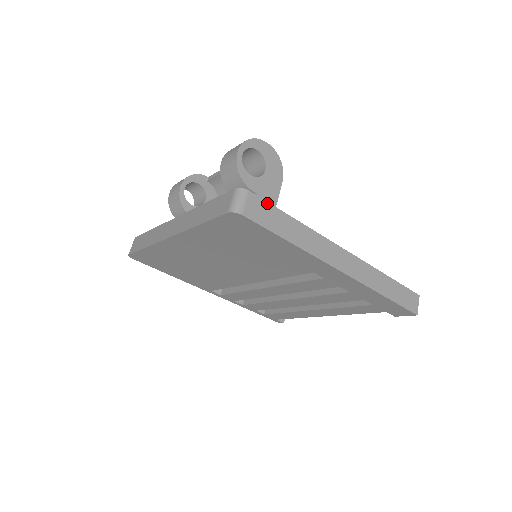
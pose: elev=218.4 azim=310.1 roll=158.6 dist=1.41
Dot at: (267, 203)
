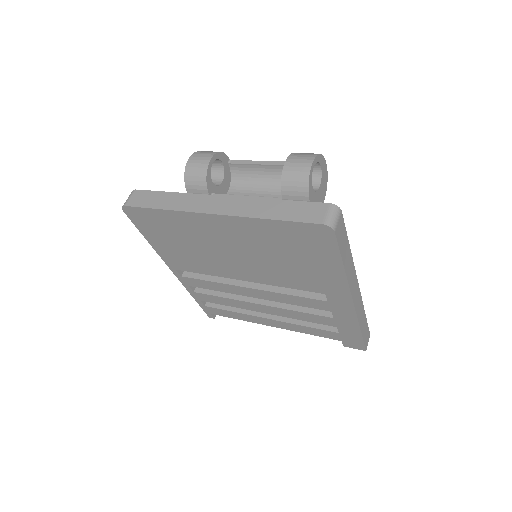
Dot at: occluded
